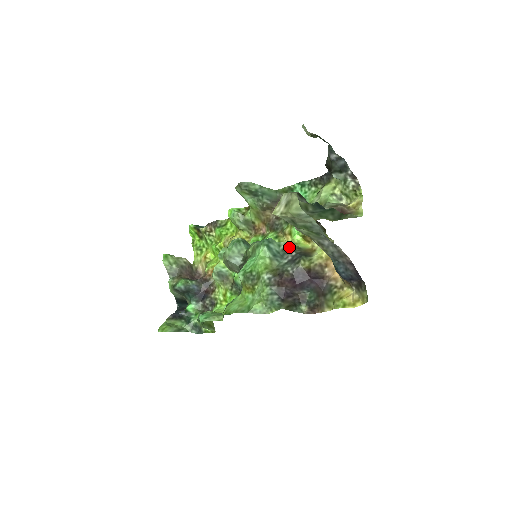
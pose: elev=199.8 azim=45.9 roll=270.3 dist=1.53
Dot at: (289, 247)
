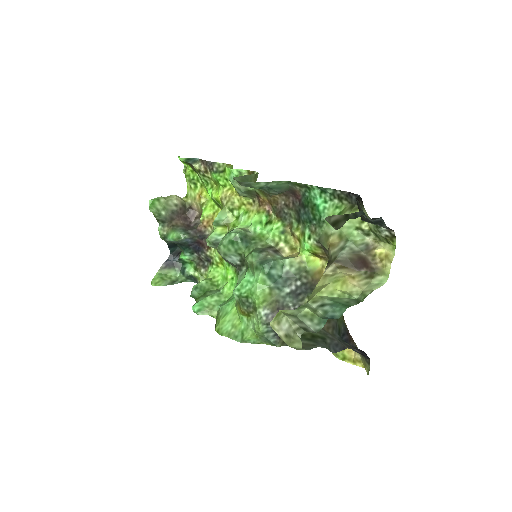
Dot at: (294, 270)
